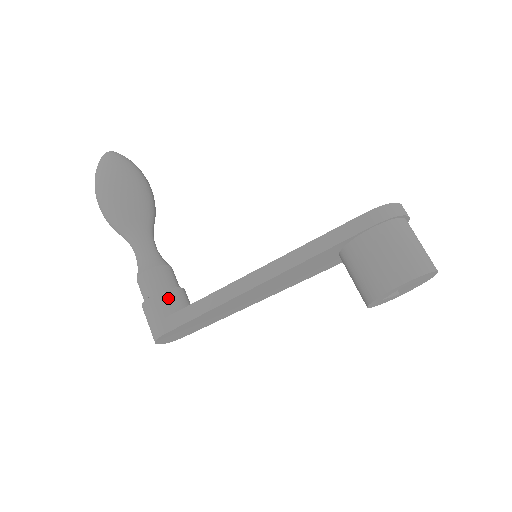
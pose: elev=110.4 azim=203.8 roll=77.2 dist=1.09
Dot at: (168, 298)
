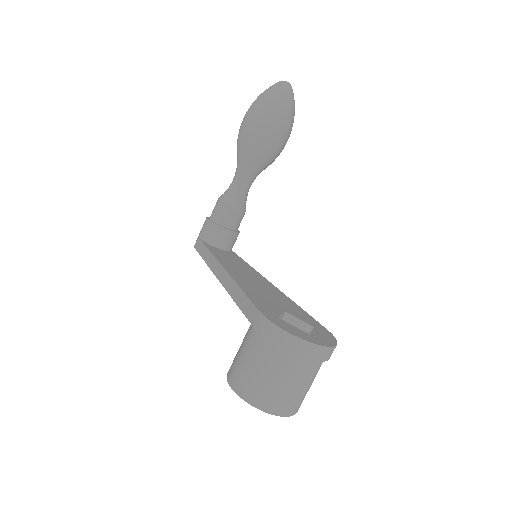
Dot at: (209, 229)
